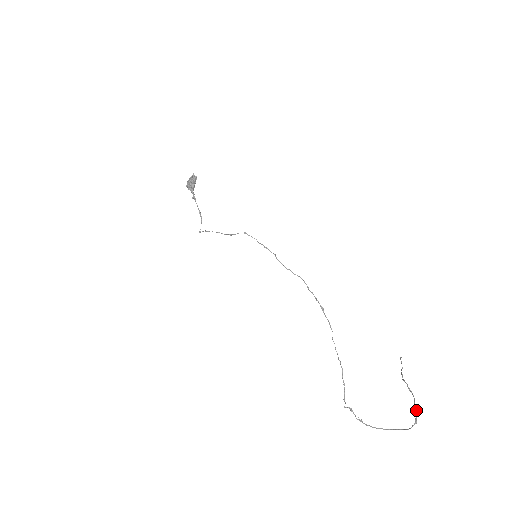
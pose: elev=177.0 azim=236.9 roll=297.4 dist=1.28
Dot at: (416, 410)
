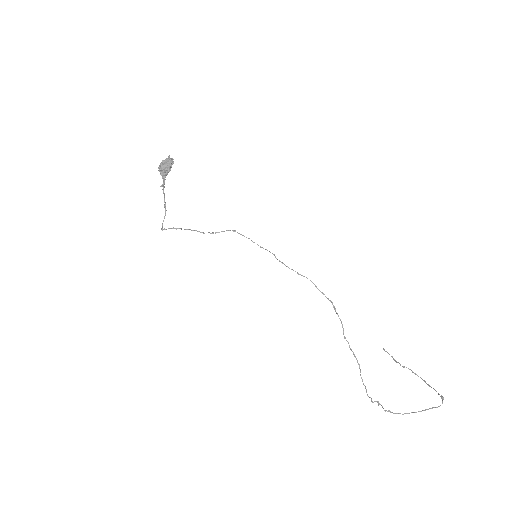
Dot at: (434, 389)
